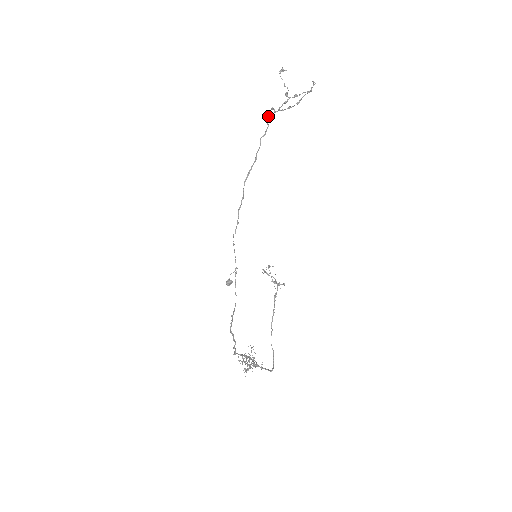
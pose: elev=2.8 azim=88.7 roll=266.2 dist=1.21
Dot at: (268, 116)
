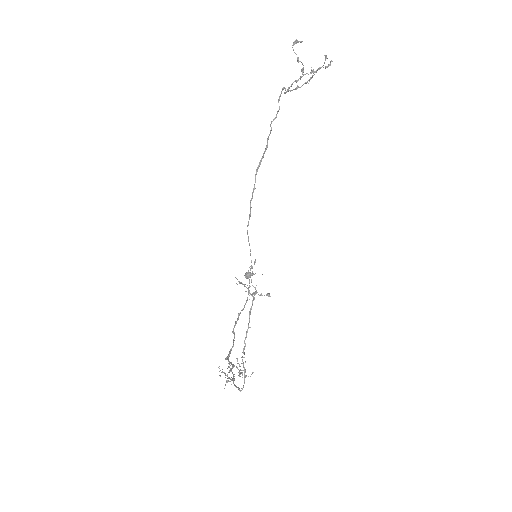
Dot at: occluded
